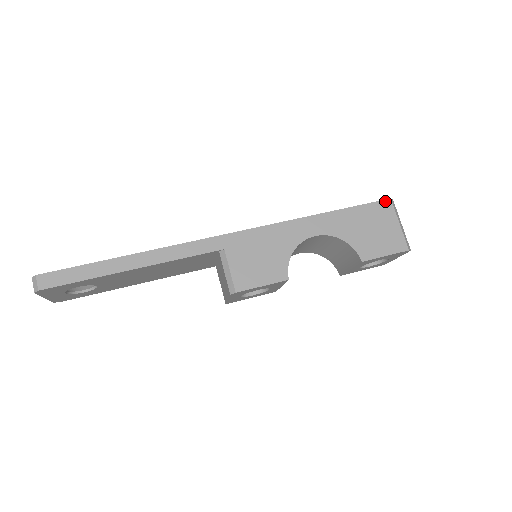
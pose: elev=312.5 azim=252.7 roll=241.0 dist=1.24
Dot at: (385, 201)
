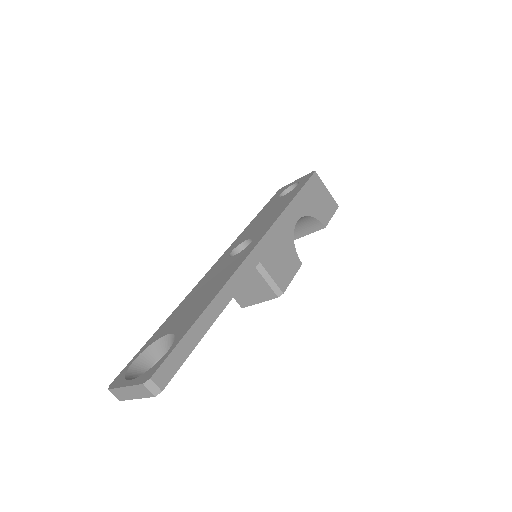
Dot at: (314, 174)
